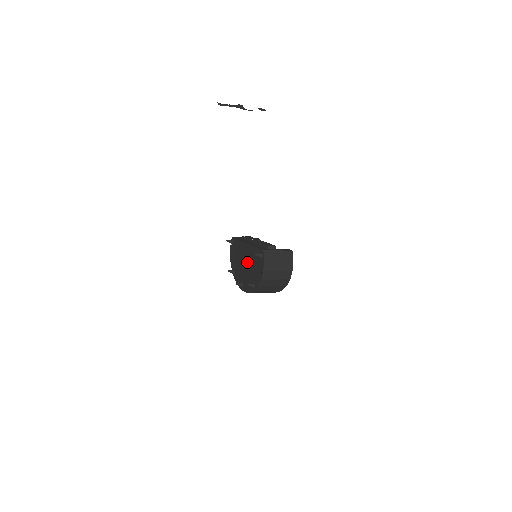
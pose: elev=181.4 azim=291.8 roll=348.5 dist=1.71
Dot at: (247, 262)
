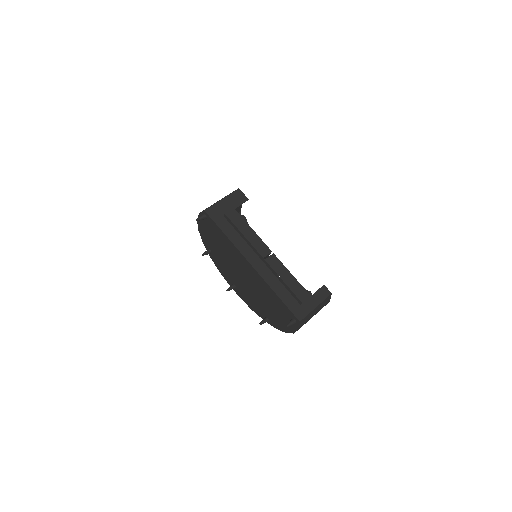
Dot at: (251, 284)
